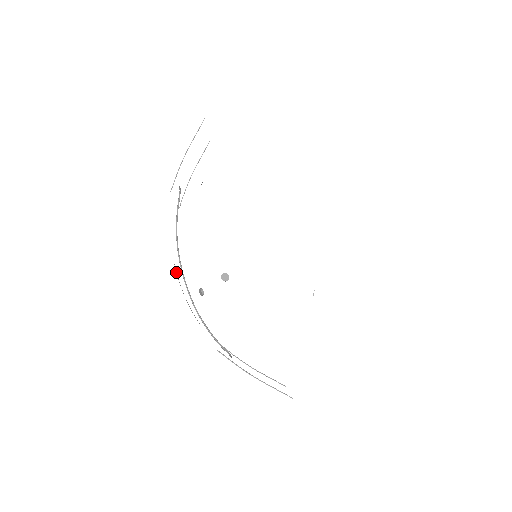
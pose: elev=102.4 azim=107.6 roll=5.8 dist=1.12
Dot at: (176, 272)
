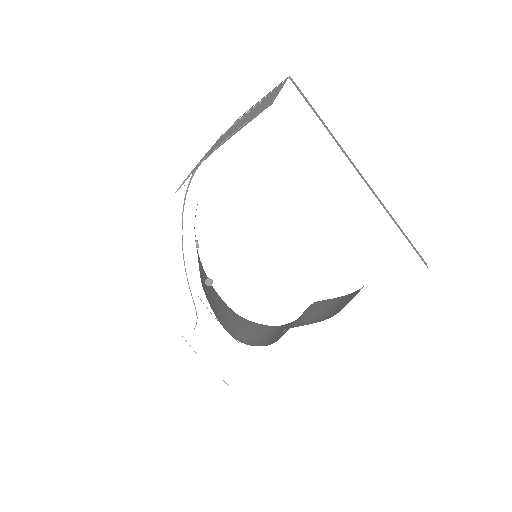
Dot at: occluded
